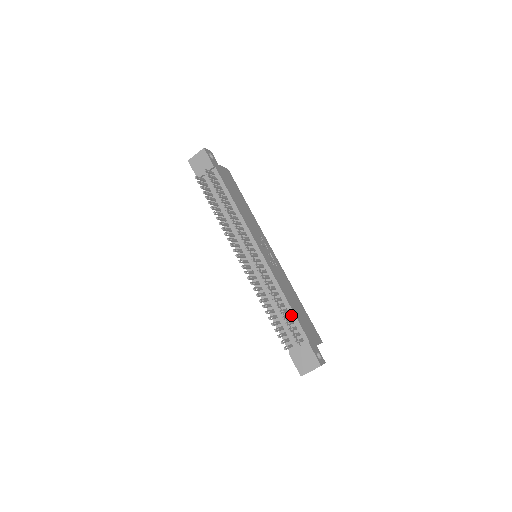
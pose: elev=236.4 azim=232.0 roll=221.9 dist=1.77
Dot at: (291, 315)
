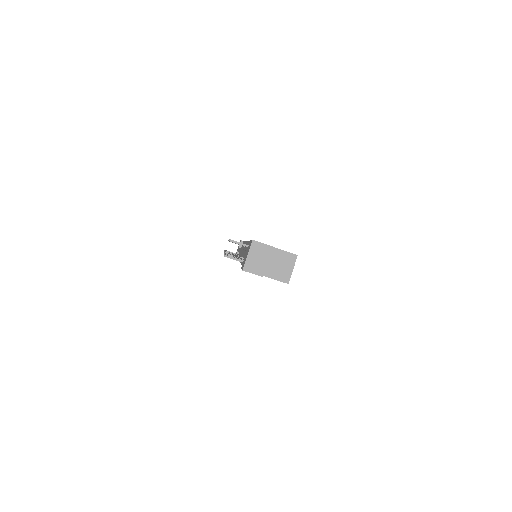
Dot at: occluded
